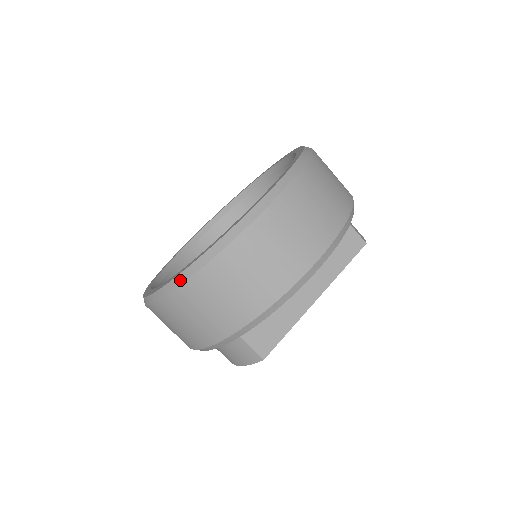
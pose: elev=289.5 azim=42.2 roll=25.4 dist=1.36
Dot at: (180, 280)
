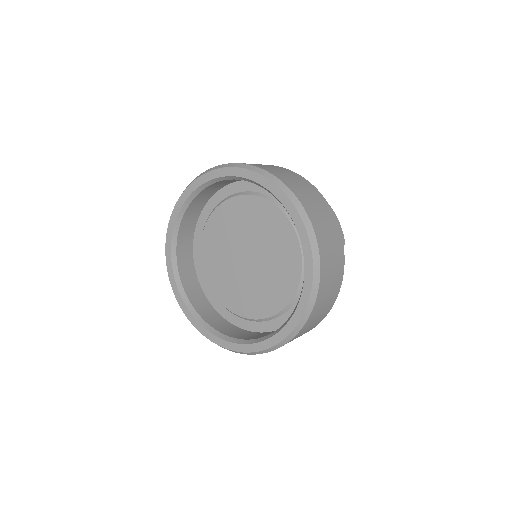
Dot at: occluded
